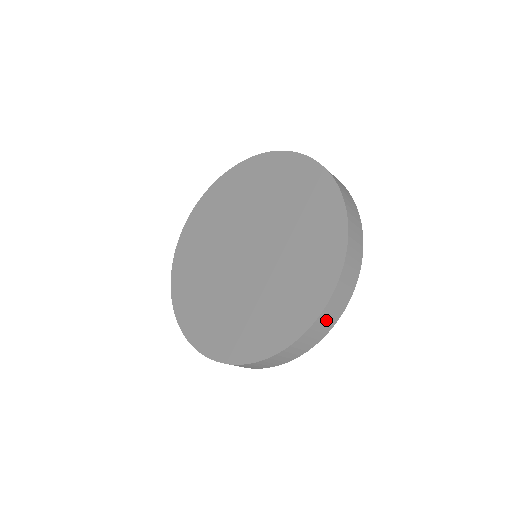
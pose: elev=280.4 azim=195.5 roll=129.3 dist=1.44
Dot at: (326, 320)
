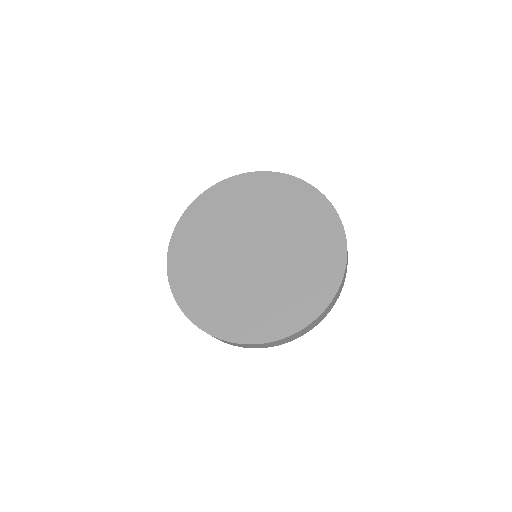
Dot at: (234, 344)
